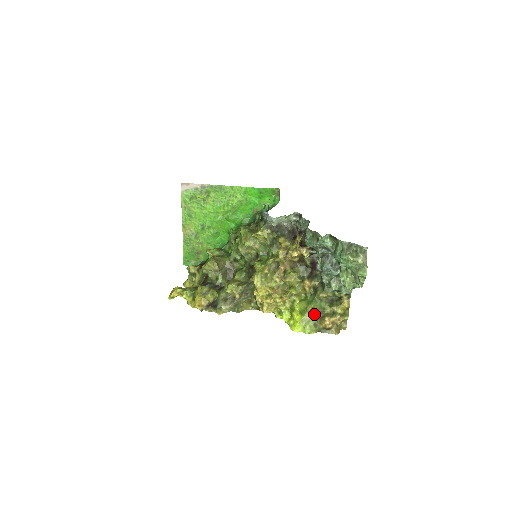
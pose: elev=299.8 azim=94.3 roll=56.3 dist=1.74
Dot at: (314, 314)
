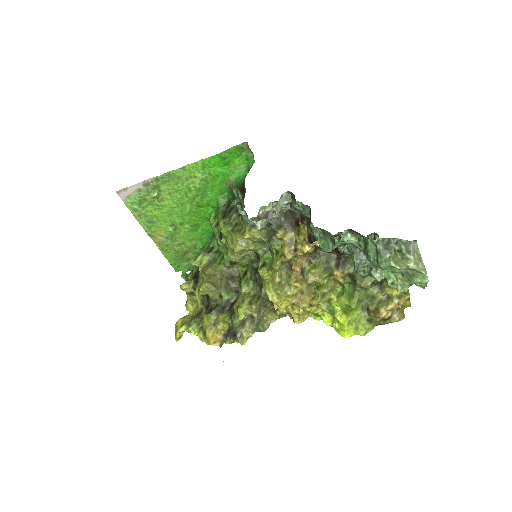
Dot at: (362, 307)
